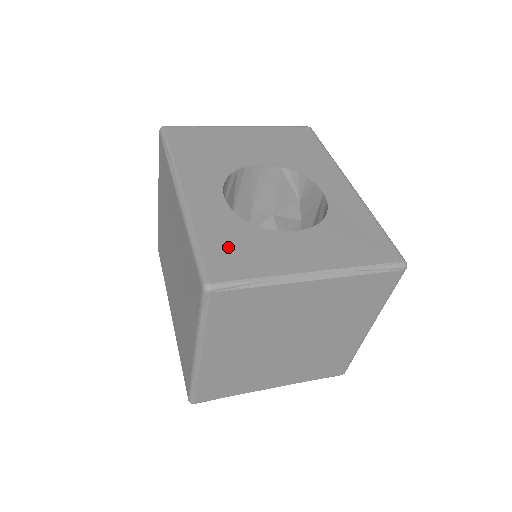
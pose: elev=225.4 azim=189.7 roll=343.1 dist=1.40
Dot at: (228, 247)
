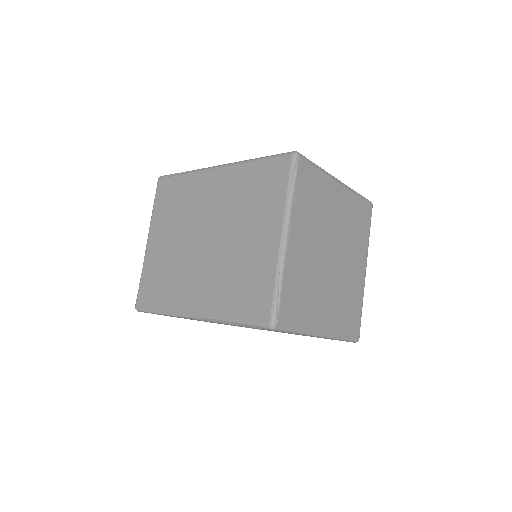
Dot at: occluded
